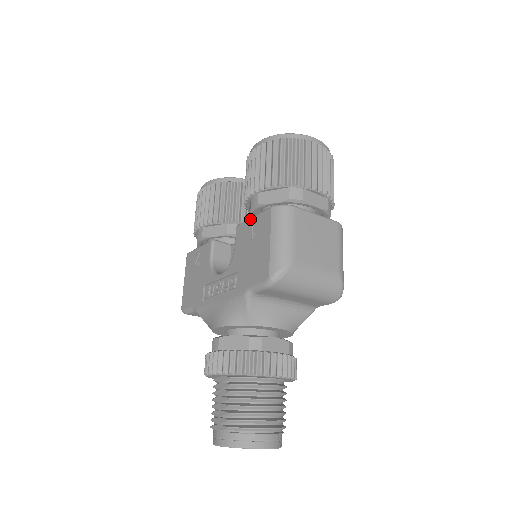
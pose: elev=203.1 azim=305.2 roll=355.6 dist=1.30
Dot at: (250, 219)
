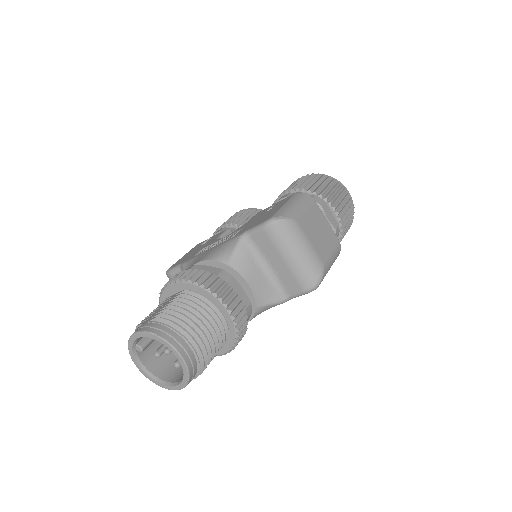
Dot at: (273, 204)
